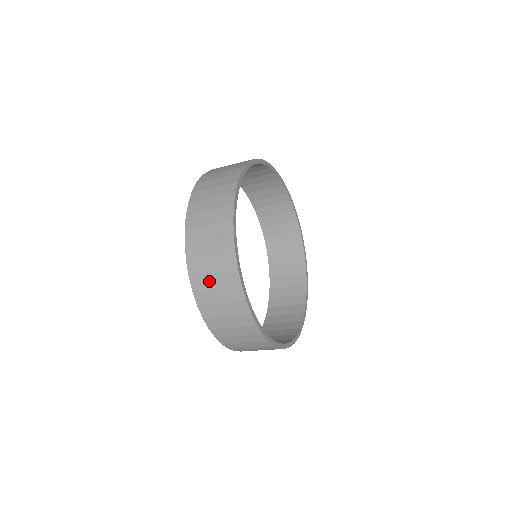
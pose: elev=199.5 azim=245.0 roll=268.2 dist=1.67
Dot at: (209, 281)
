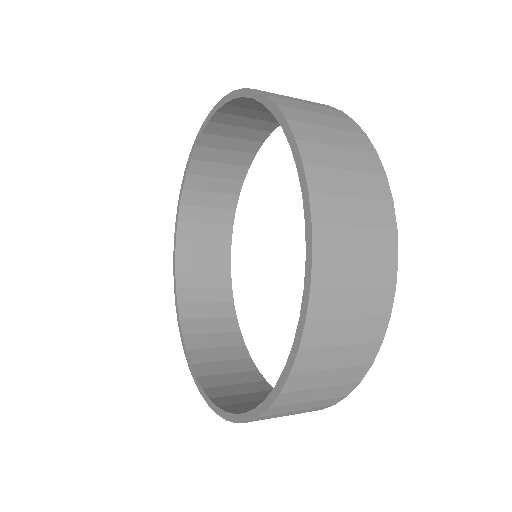
Dot at: (319, 379)
